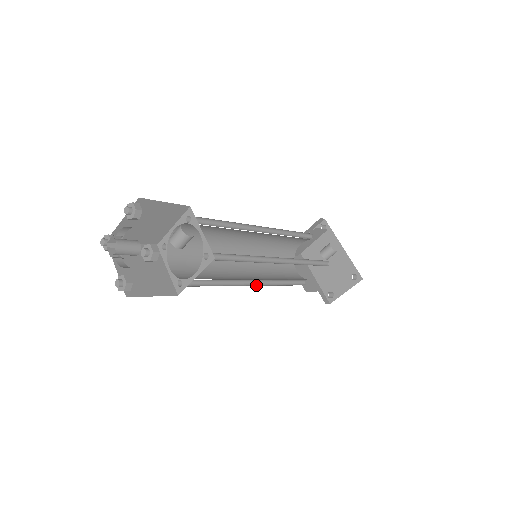
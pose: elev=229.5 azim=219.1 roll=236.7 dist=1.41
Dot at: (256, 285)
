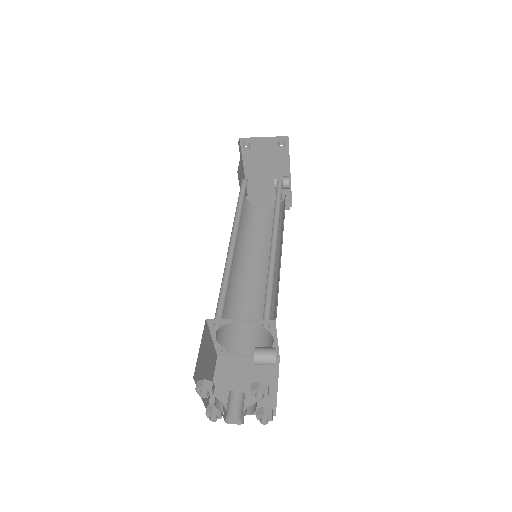
Dot at: occluded
